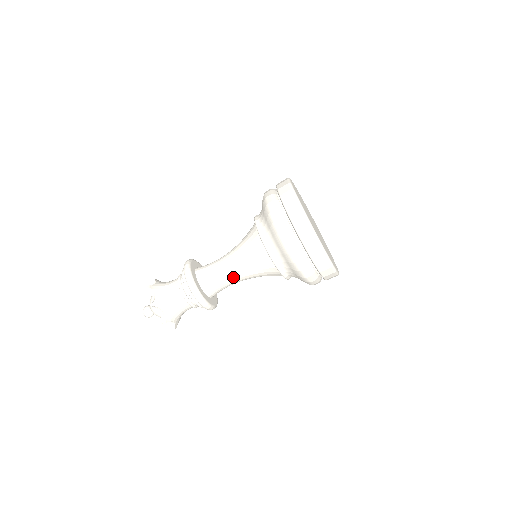
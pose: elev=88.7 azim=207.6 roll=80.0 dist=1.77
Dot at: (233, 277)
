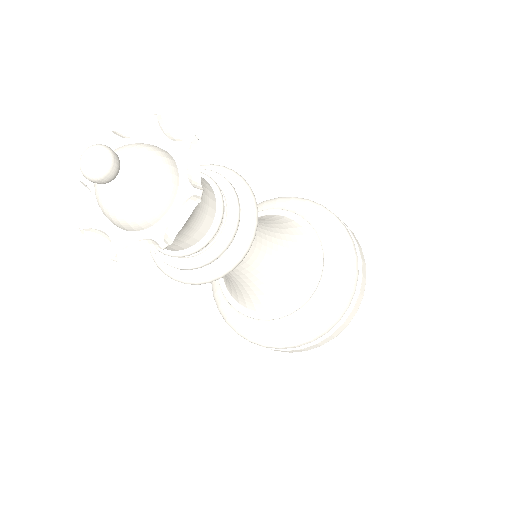
Dot at: occluded
